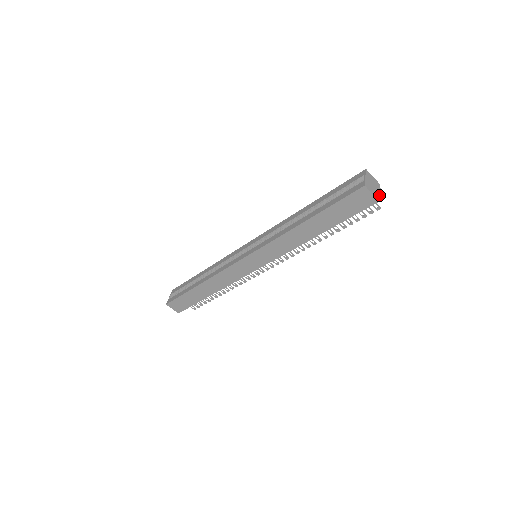
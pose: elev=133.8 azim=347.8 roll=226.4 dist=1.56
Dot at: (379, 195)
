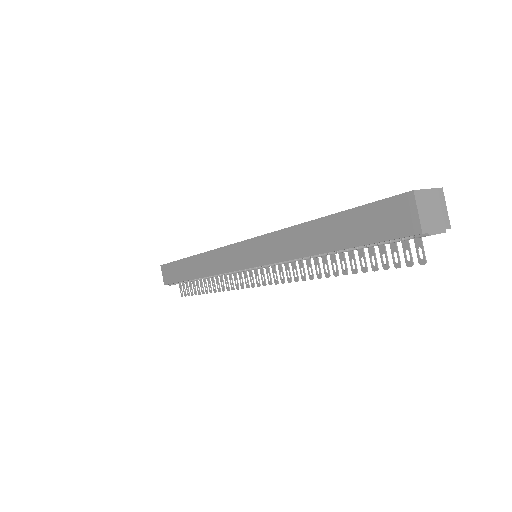
Dot at: (432, 230)
